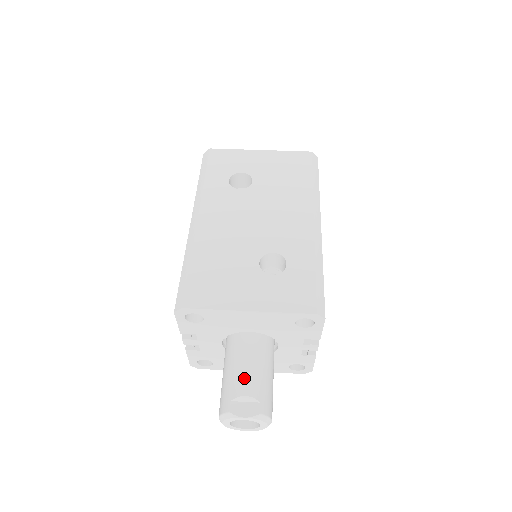
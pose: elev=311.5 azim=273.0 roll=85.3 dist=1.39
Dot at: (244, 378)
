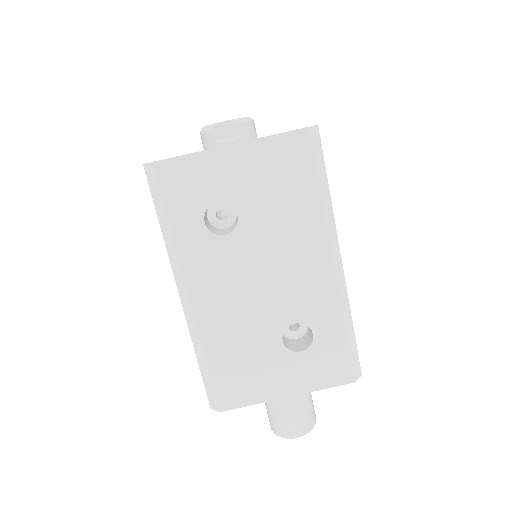
Dot at: (288, 412)
